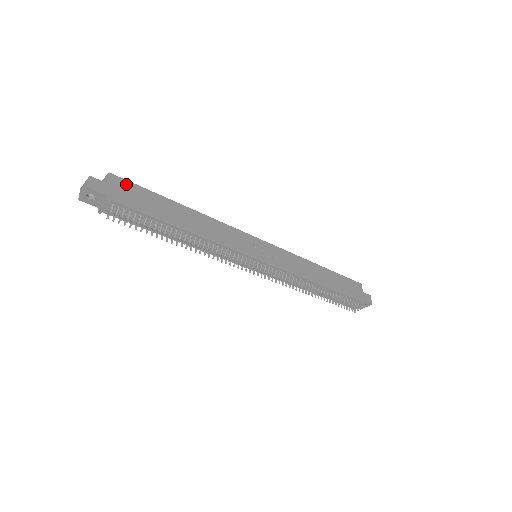
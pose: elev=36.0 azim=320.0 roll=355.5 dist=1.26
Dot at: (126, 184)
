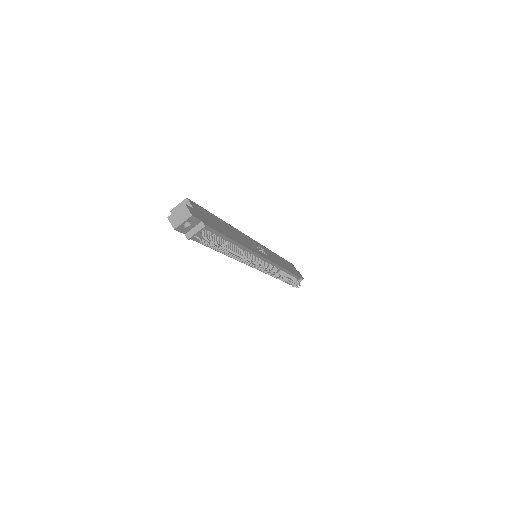
Dot at: (198, 207)
